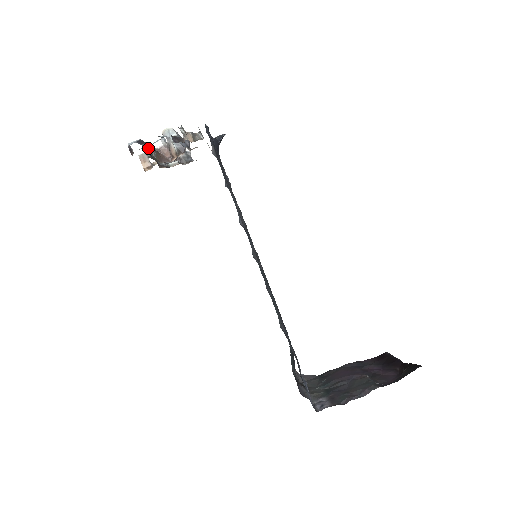
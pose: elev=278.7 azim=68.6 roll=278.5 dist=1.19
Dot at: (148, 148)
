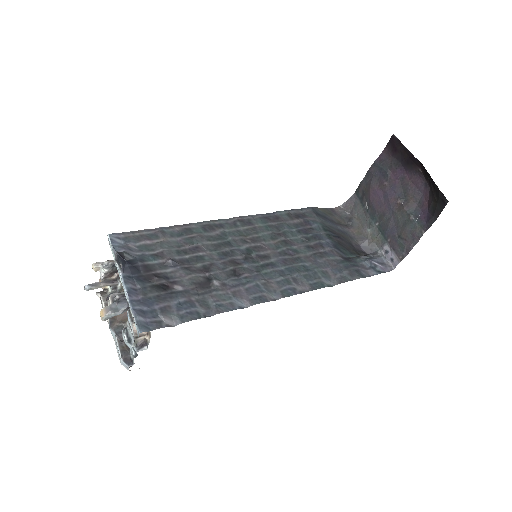
Dot at: (116, 332)
